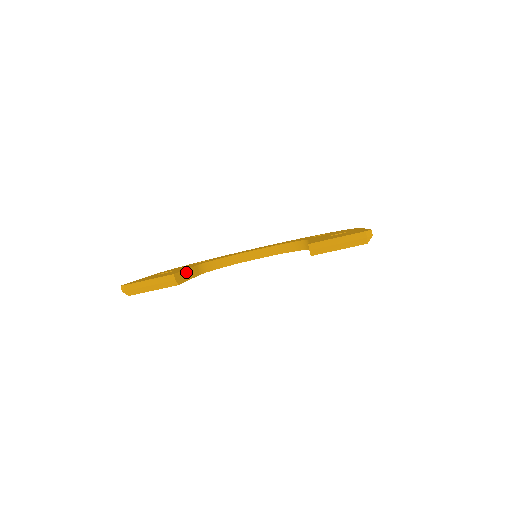
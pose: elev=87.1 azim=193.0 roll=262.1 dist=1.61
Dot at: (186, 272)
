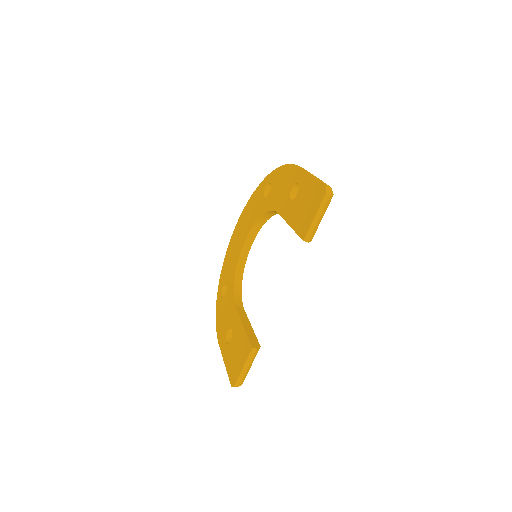
Dot at: (246, 328)
